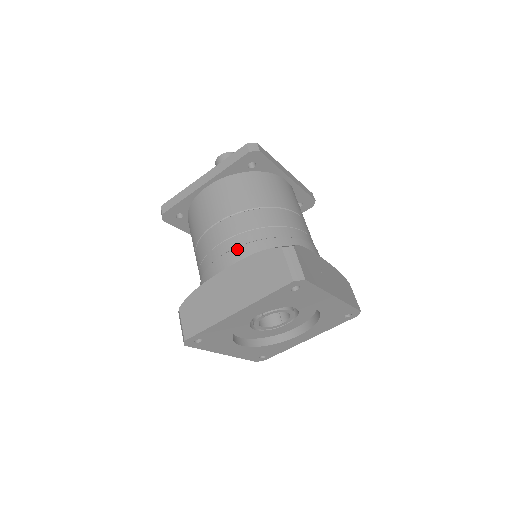
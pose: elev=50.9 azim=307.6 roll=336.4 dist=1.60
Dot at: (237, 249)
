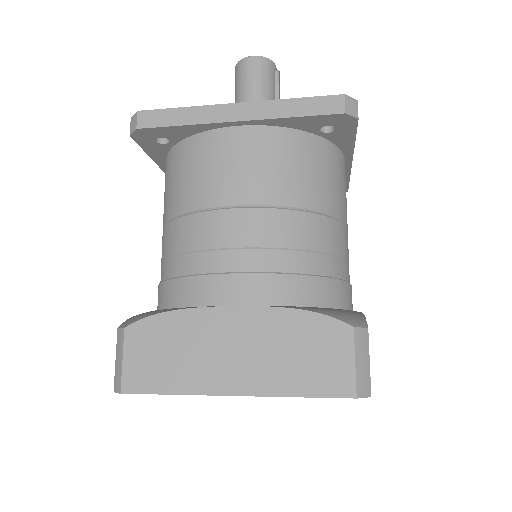
Dot at: (265, 277)
